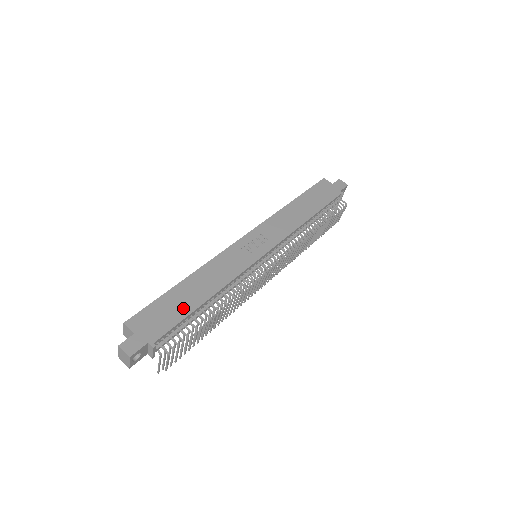
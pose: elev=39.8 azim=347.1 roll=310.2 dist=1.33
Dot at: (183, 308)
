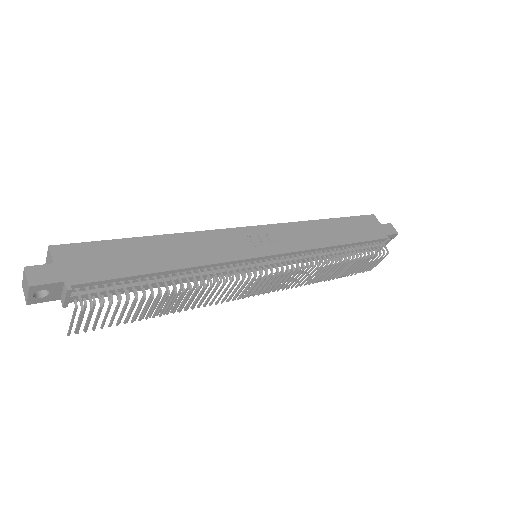
Dot at: (133, 265)
